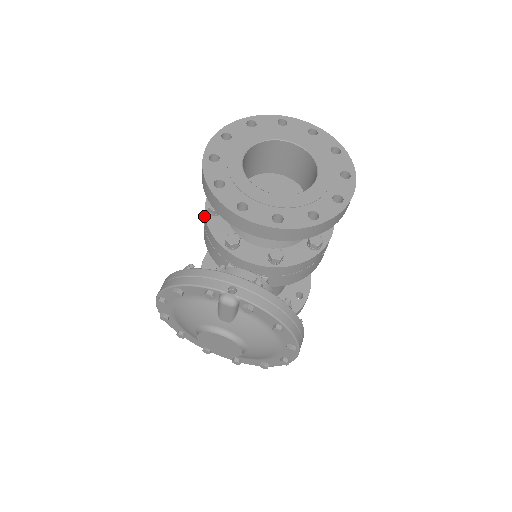
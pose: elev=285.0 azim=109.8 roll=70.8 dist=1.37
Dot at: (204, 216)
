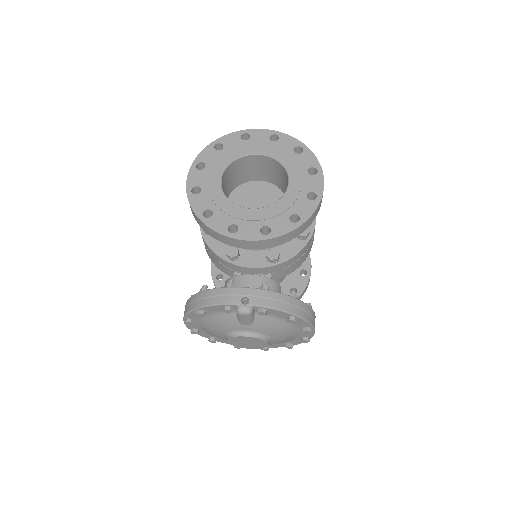
Dot at: occluded
